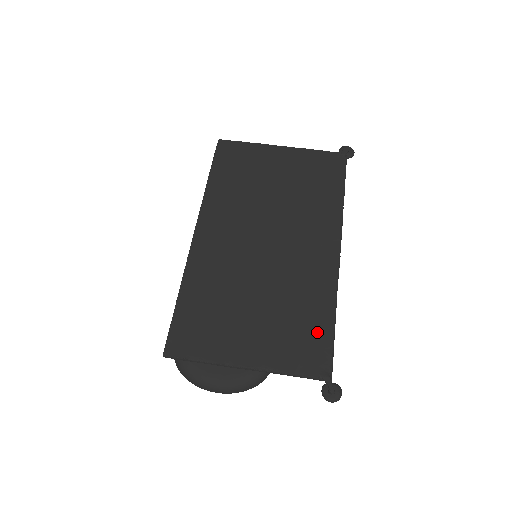
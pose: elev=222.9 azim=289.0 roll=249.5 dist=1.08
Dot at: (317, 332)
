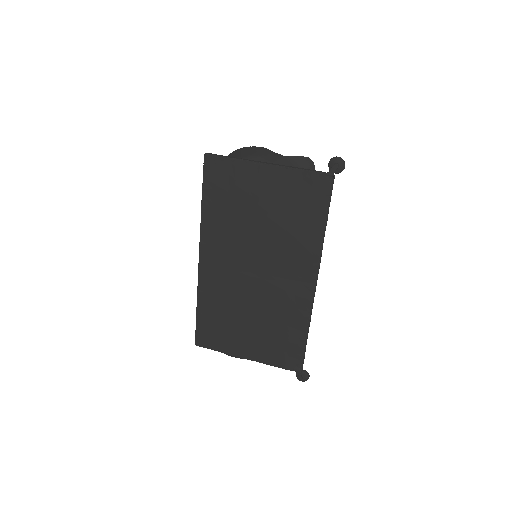
Dot at: (293, 343)
